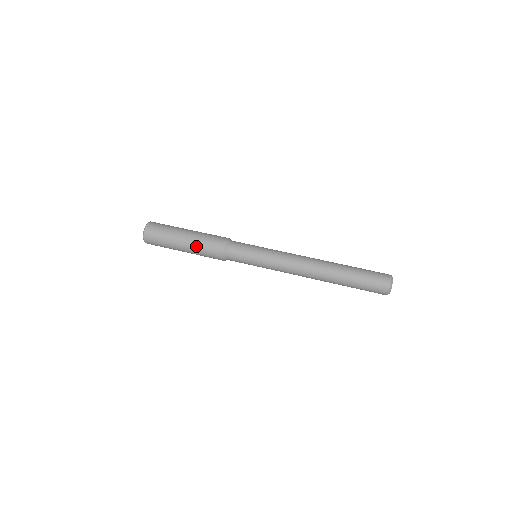
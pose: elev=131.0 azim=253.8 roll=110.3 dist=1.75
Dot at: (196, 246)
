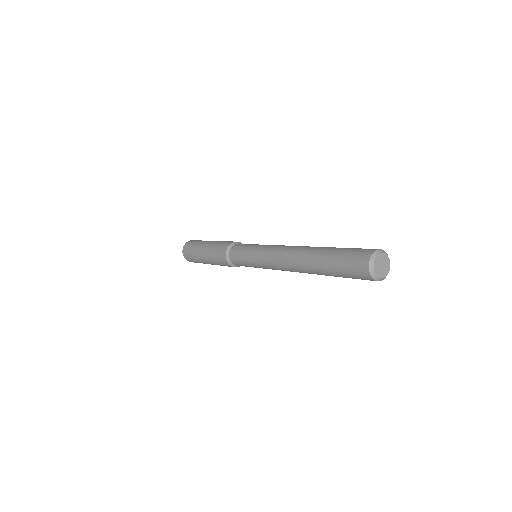
Dot at: (209, 255)
